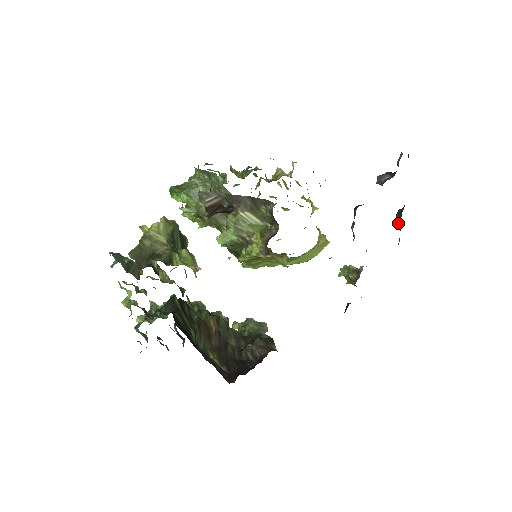
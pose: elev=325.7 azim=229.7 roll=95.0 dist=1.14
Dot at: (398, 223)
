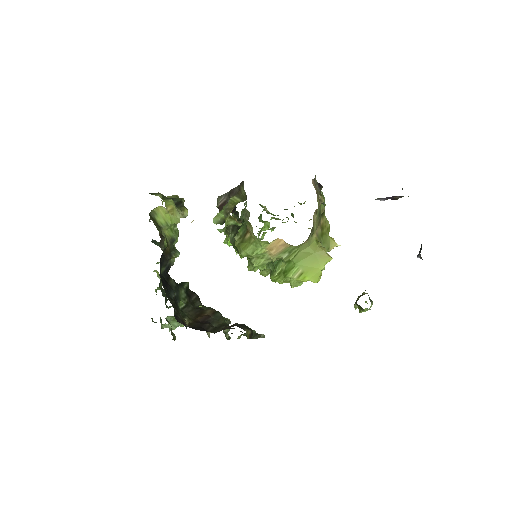
Dot at: (420, 254)
